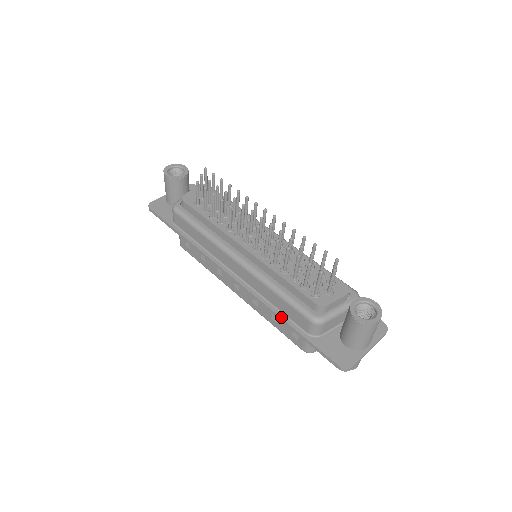
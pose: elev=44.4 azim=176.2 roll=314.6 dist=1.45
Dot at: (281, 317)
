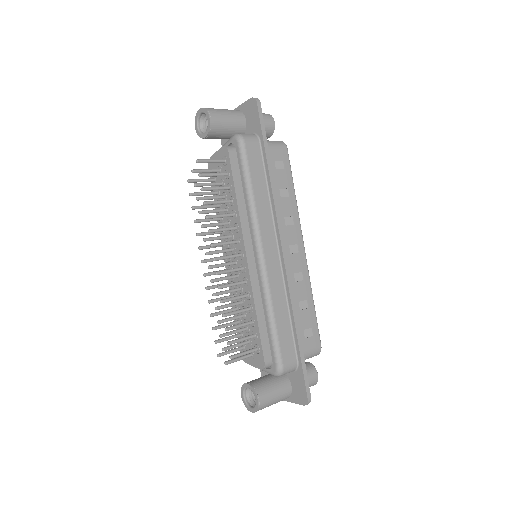
Dot at: occluded
